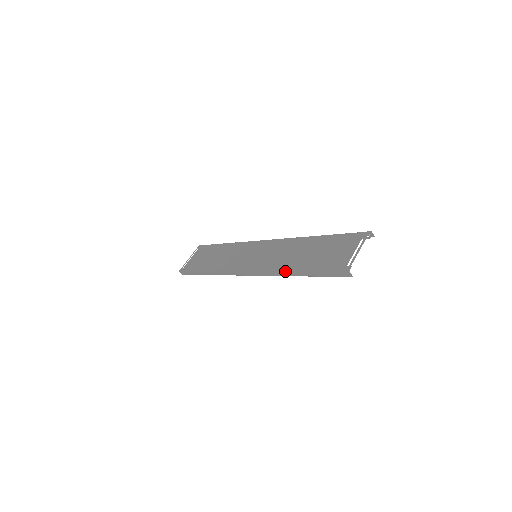
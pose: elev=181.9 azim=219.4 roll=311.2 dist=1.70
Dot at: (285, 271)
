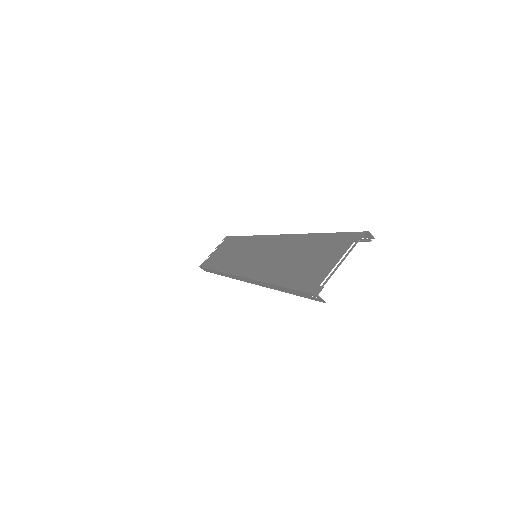
Dot at: (265, 282)
